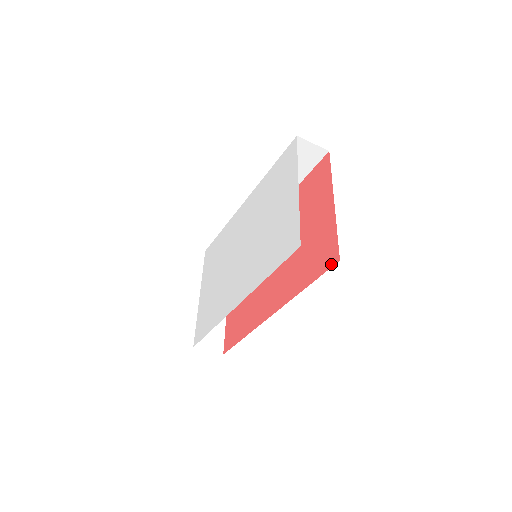
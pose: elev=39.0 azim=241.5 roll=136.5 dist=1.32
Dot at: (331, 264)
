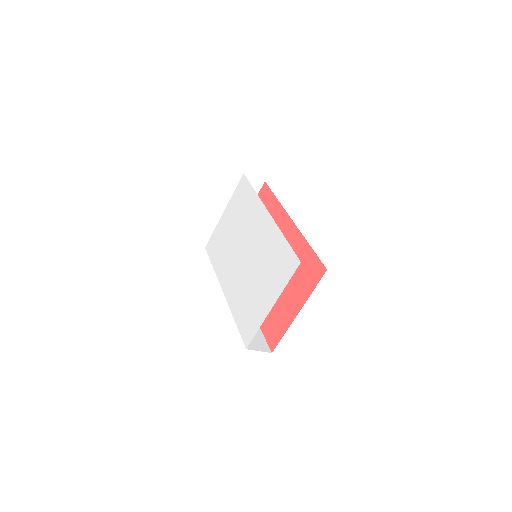
Dot at: (270, 345)
